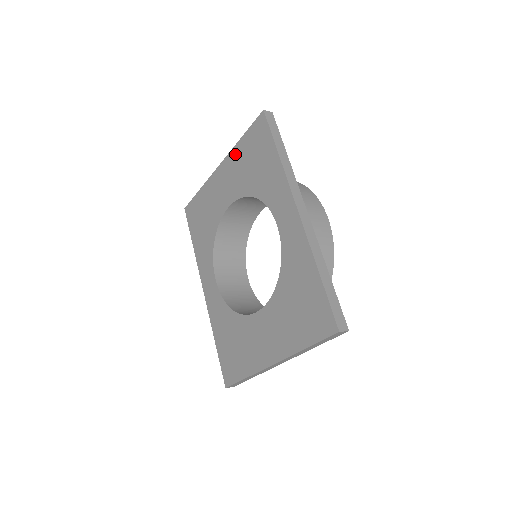
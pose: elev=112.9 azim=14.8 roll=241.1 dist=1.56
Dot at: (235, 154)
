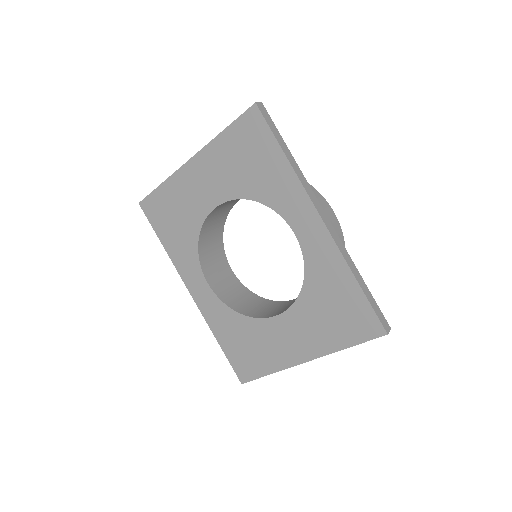
Dot at: (216, 149)
